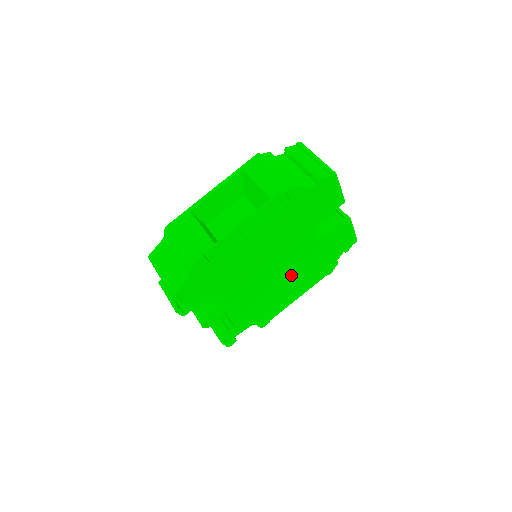
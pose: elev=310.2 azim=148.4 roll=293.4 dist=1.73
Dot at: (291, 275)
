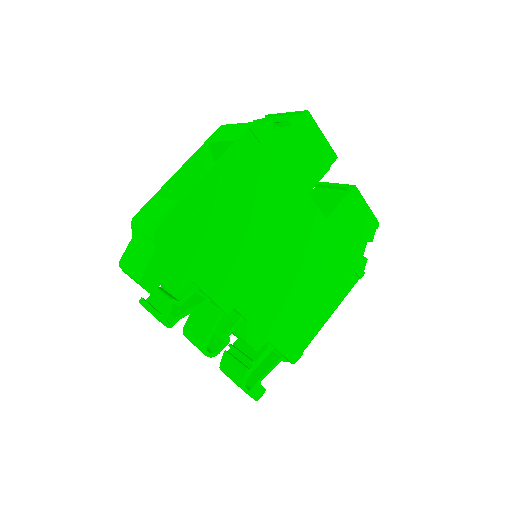
Dot at: (305, 270)
